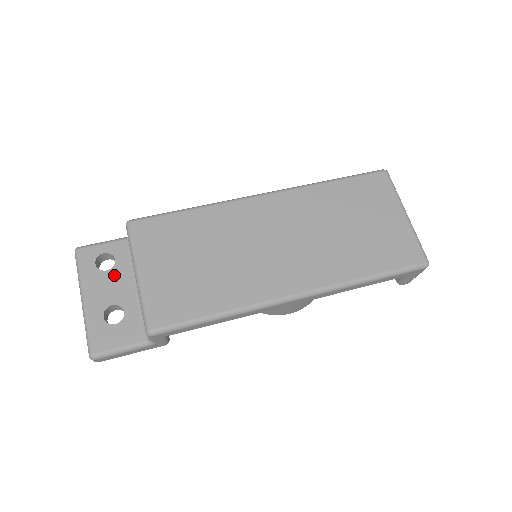
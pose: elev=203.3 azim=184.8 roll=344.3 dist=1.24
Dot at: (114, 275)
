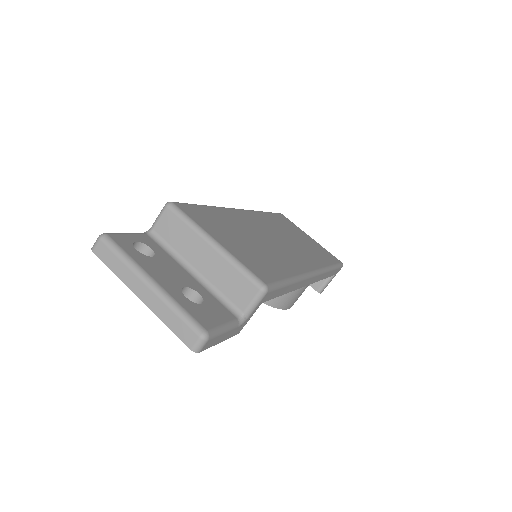
Dot at: (162, 261)
